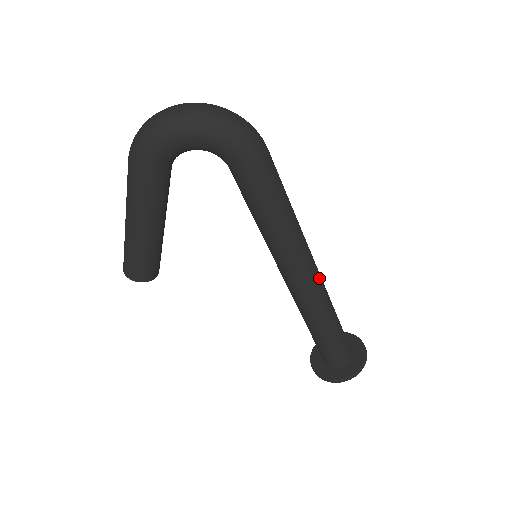
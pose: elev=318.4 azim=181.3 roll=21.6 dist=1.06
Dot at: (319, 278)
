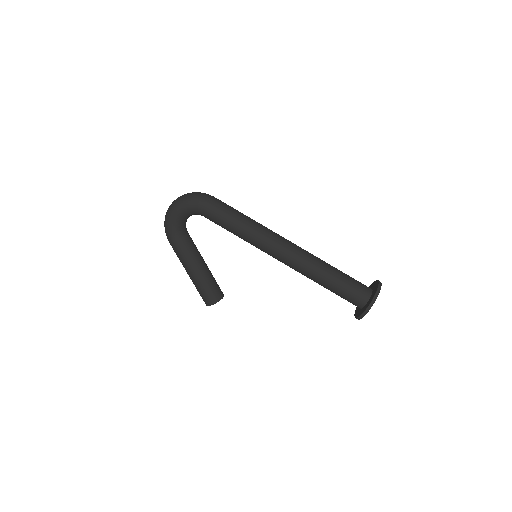
Dot at: (295, 247)
